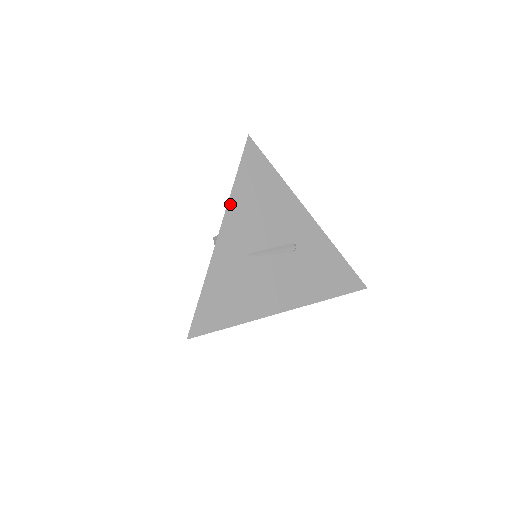
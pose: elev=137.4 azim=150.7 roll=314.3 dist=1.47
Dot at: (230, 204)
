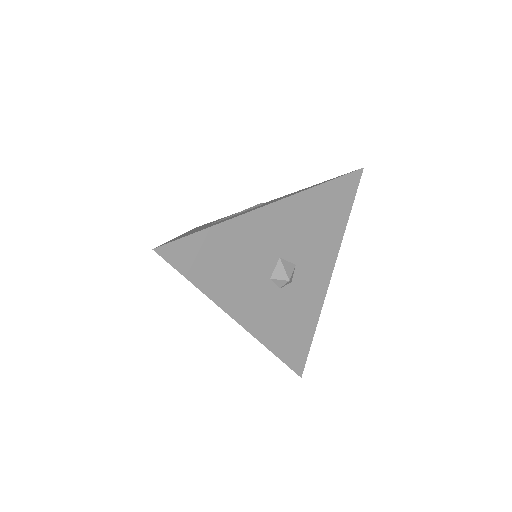
Dot at: occluded
